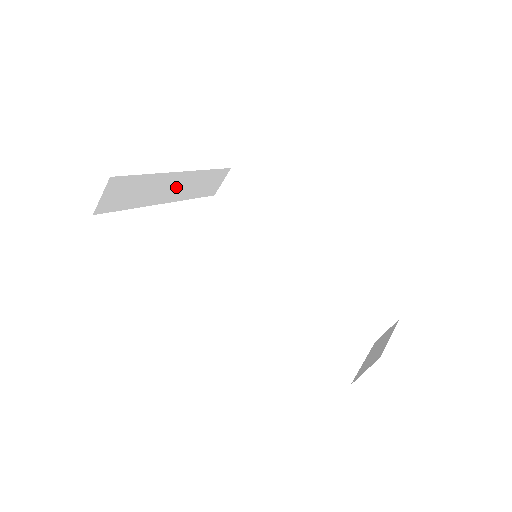
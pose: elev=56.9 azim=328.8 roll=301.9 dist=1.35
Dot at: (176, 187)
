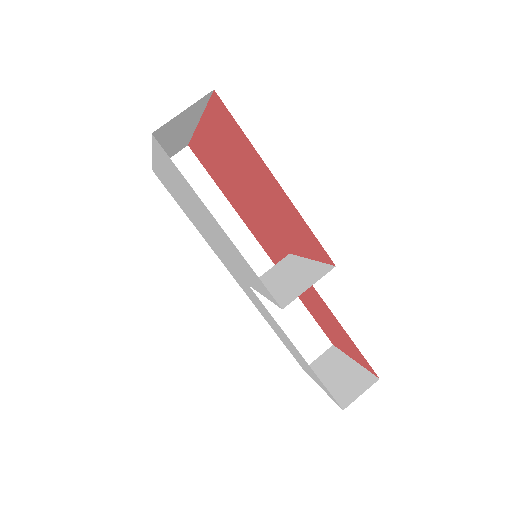
Dot at: (174, 142)
